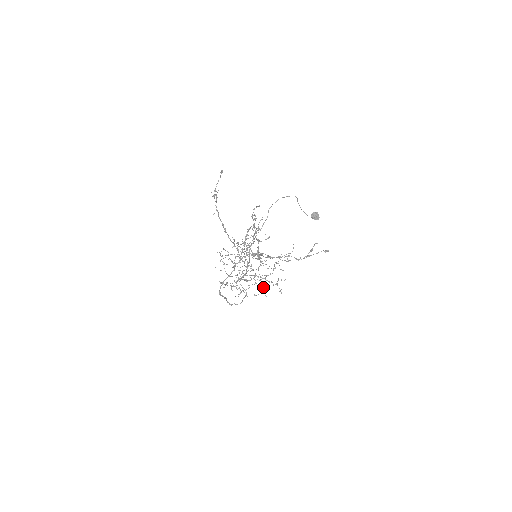
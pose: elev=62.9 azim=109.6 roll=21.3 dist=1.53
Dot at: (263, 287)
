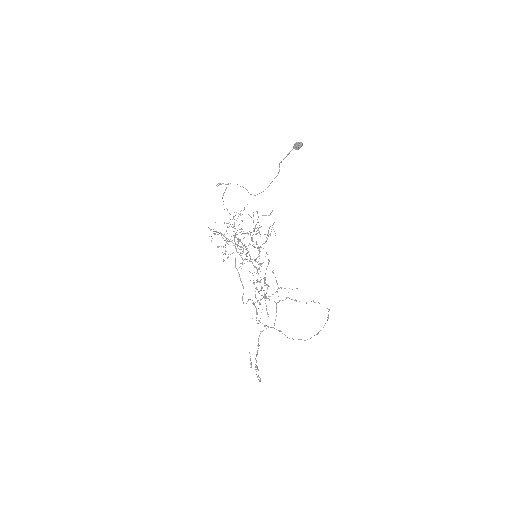
Dot at: occluded
